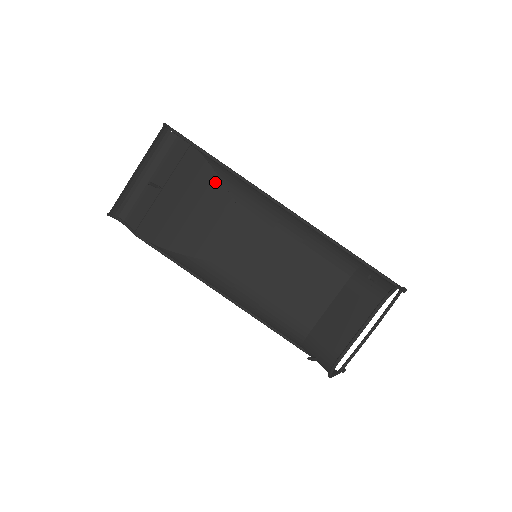
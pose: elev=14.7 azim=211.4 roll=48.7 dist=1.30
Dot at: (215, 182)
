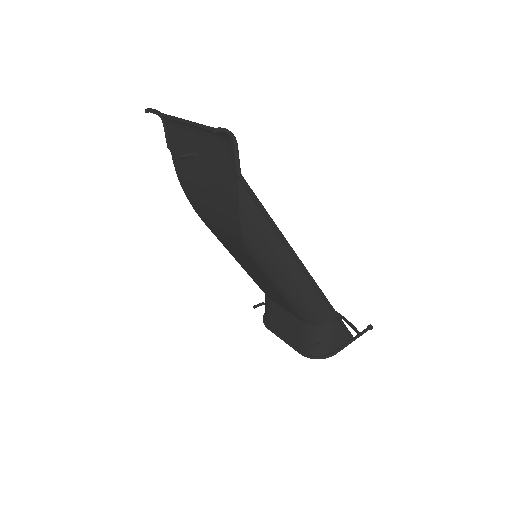
Dot at: (236, 224)
